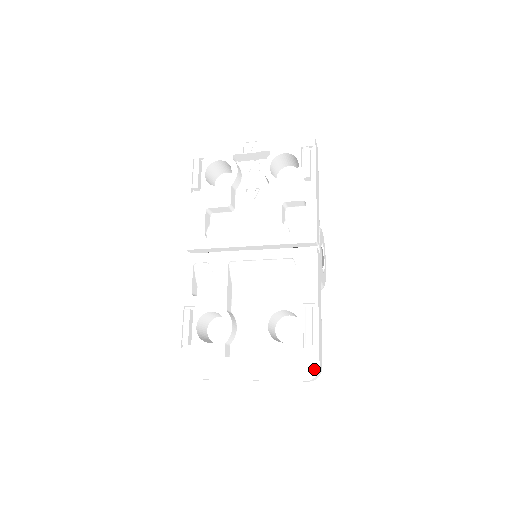
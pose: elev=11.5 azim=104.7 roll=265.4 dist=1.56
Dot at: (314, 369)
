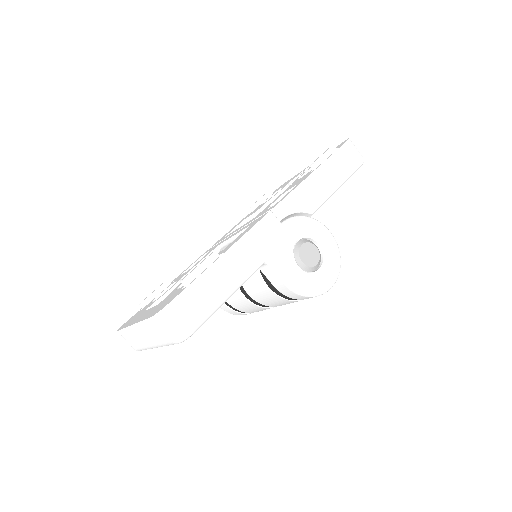
Dot at: (166, 305)
